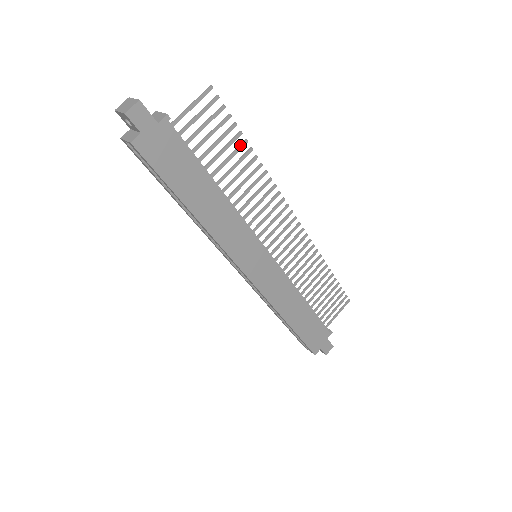
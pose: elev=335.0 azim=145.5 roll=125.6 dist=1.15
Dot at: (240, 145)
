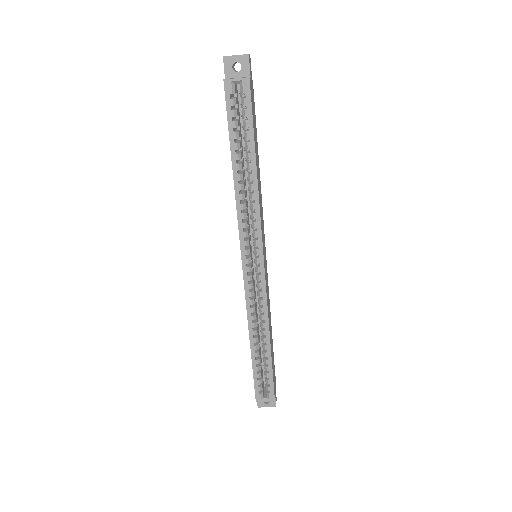
Dot at: occluded
